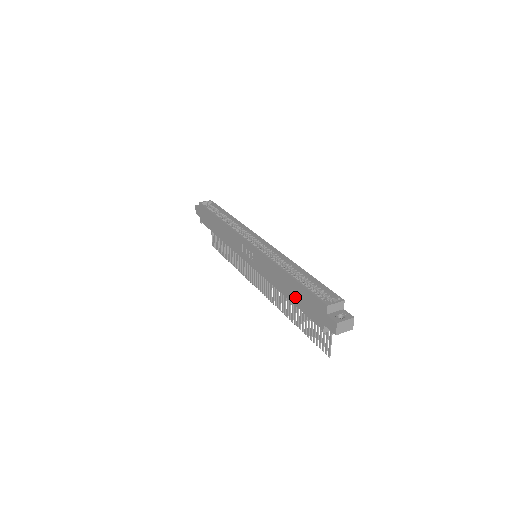
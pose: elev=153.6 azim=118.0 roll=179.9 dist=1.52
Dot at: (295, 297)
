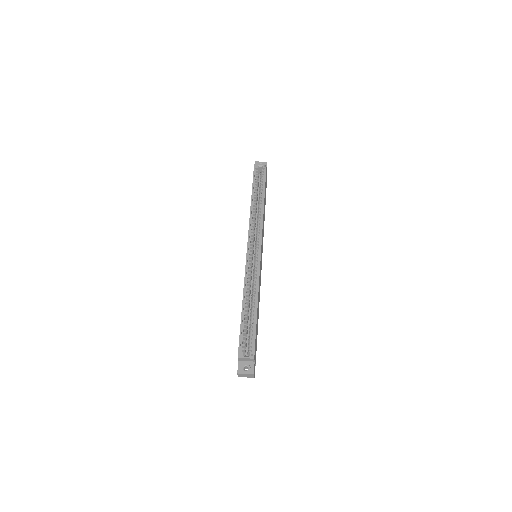
Dot at: occluded
